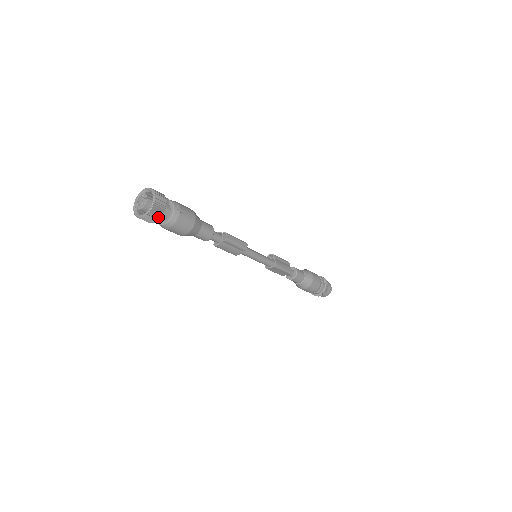
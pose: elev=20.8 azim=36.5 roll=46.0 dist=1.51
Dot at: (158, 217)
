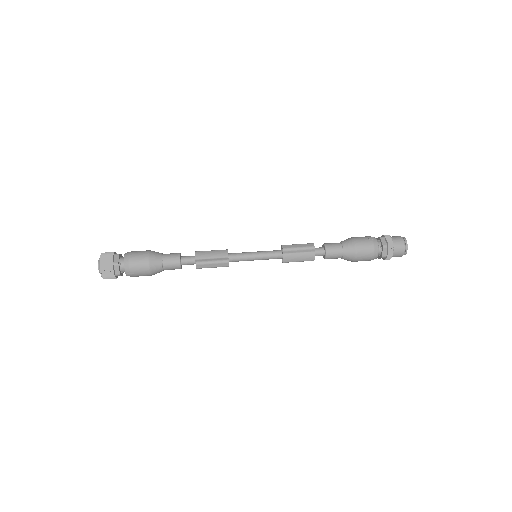
Dot at: (115, 278)
